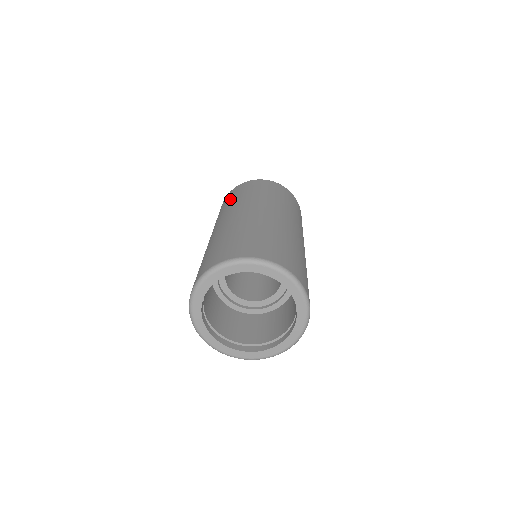
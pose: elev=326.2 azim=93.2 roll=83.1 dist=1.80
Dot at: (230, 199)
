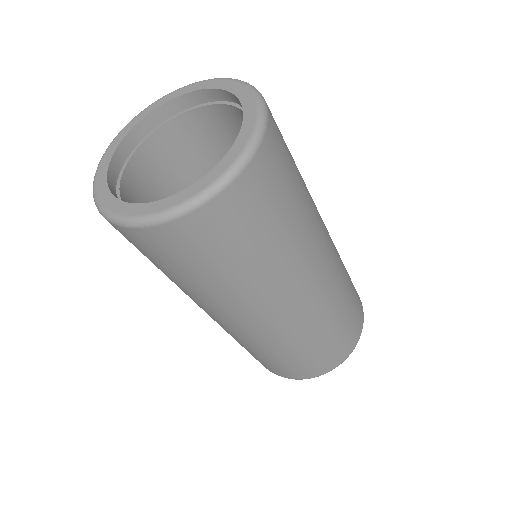
Dot at: (196, 274)
